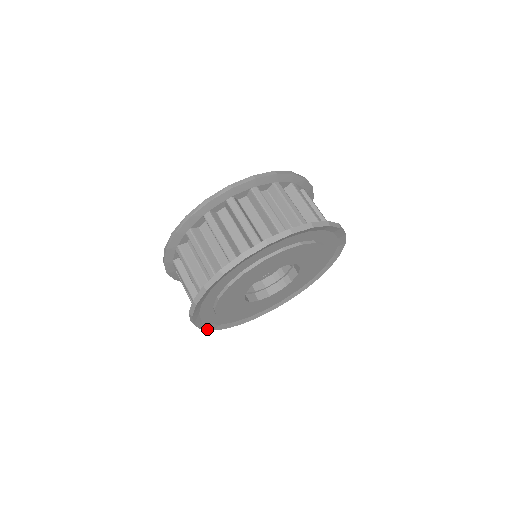
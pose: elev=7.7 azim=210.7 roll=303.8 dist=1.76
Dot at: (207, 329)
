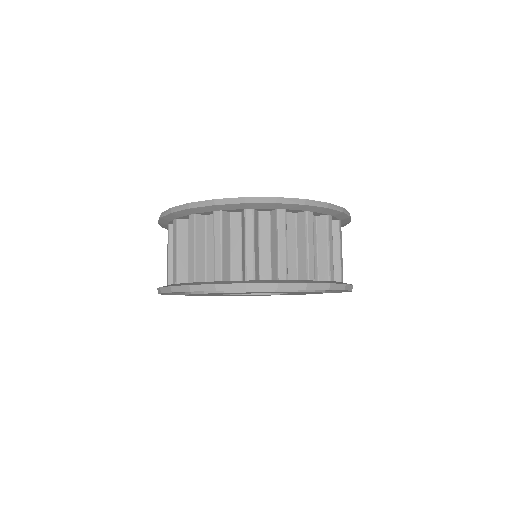
Dot at: occluded
